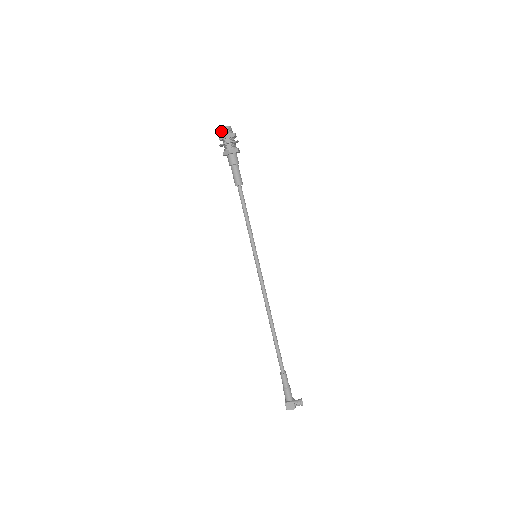
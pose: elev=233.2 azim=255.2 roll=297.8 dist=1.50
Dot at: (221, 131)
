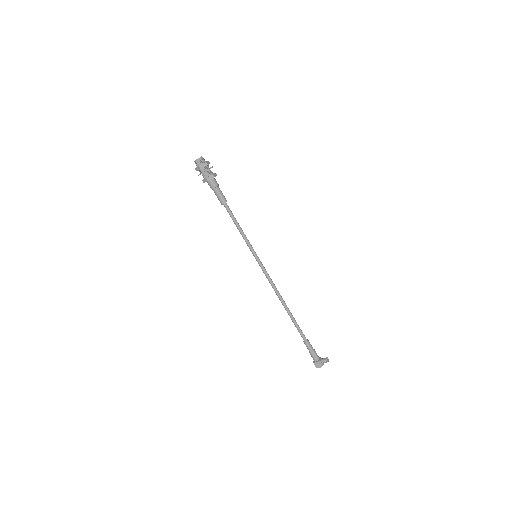
Dot at: (195, 163)
